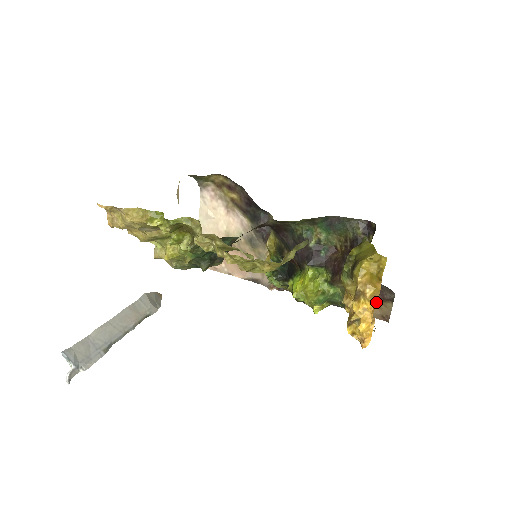
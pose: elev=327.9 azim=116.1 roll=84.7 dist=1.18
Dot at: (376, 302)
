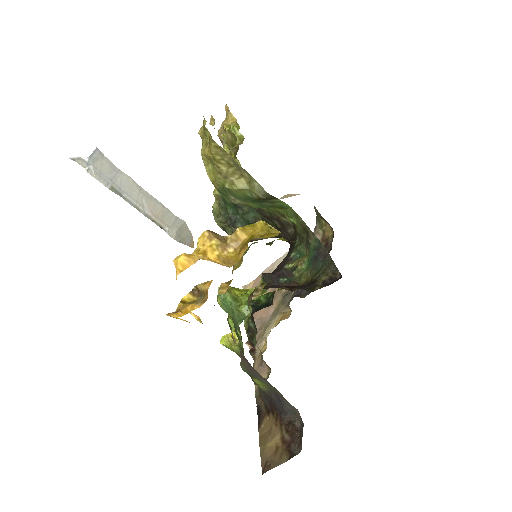
Dot at: (221, 264)
